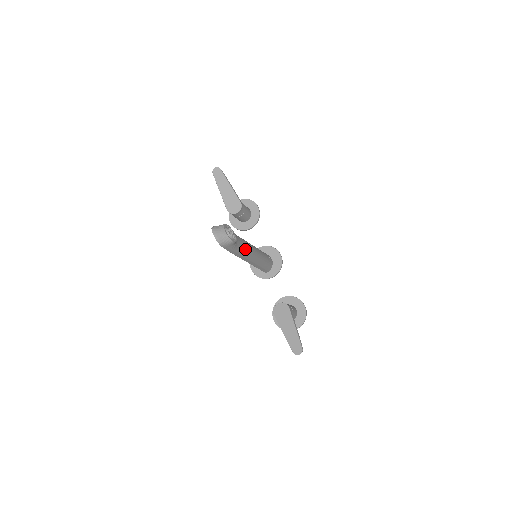
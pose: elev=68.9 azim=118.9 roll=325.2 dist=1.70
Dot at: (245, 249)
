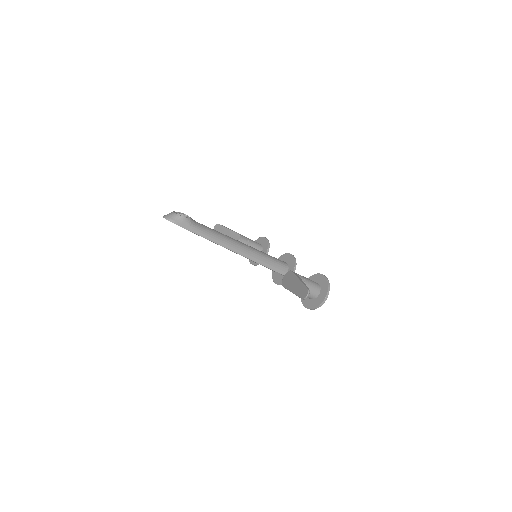
Dot at: (217, 234)
